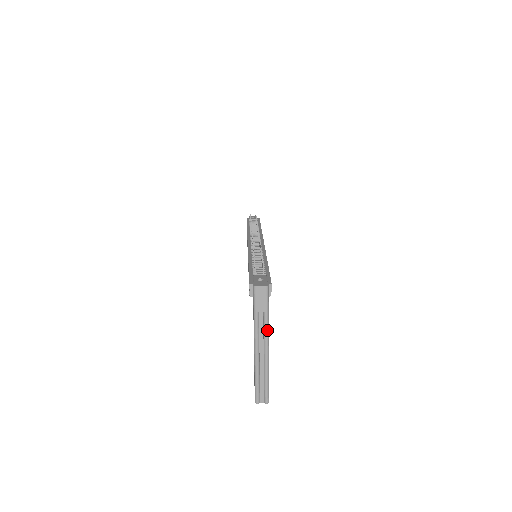
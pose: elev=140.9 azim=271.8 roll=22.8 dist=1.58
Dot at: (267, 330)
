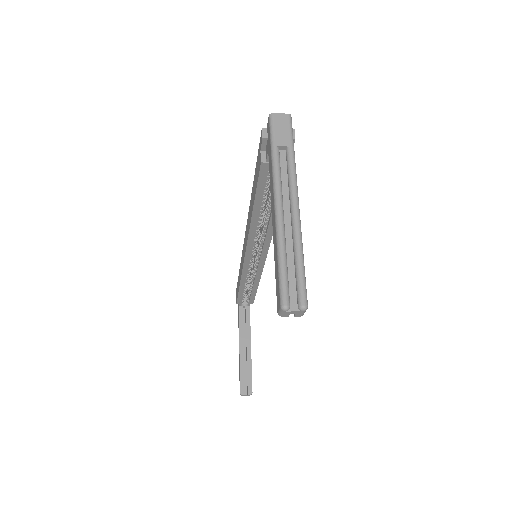
Dot at: (294, 174)
